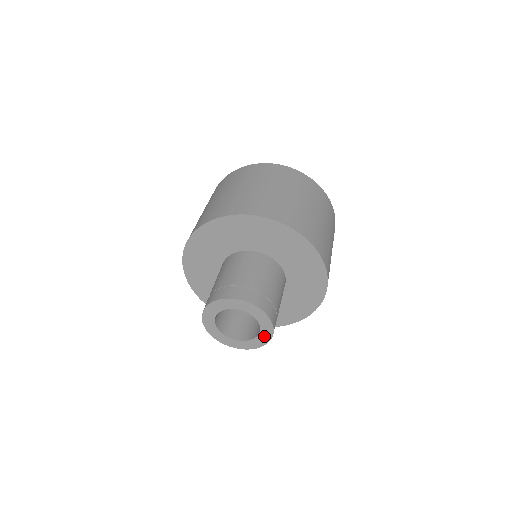
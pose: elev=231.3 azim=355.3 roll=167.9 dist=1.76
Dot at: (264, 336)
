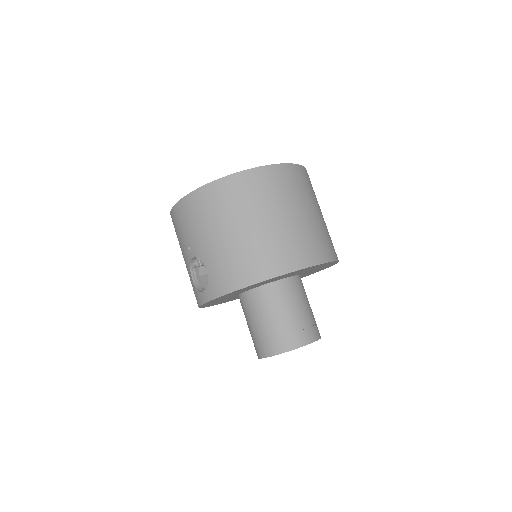
Dot at: occluded
